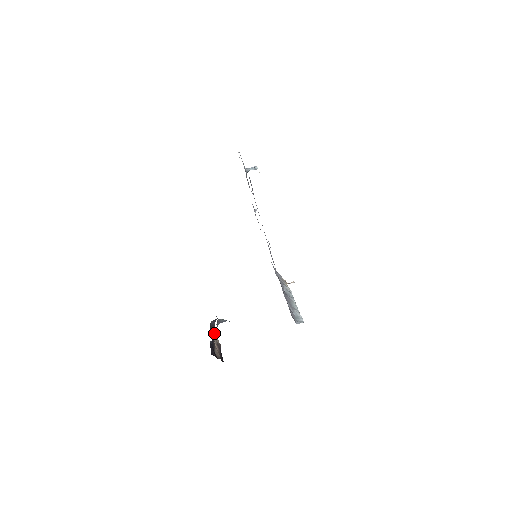
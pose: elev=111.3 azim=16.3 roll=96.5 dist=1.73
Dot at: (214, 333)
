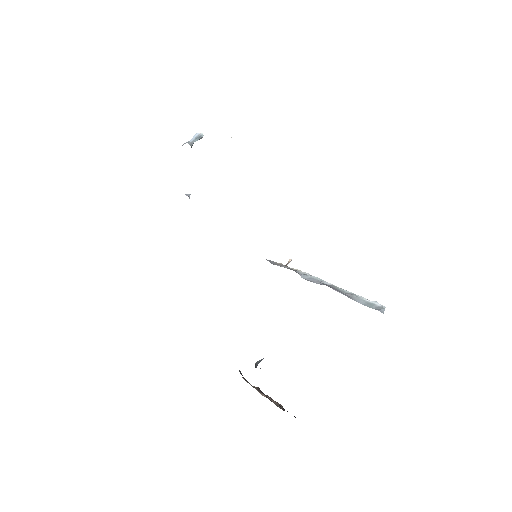
Dot at: occluded
